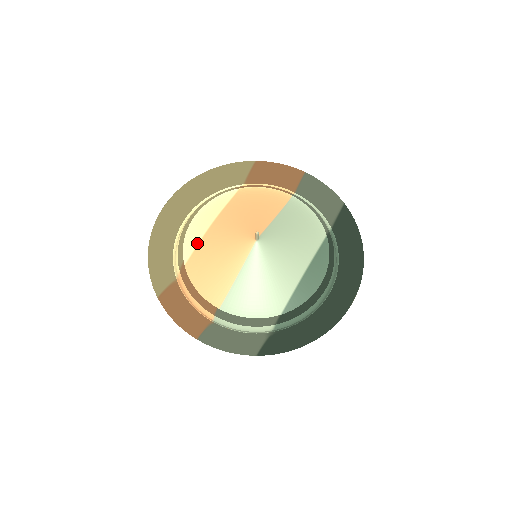
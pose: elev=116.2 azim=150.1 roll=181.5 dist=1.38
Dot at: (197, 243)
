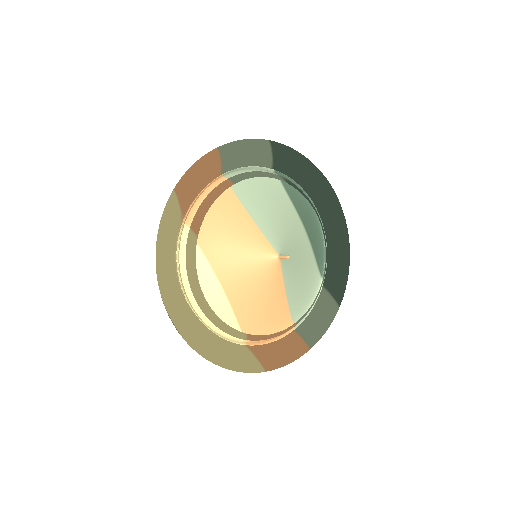
Dot at: (231, 311)
